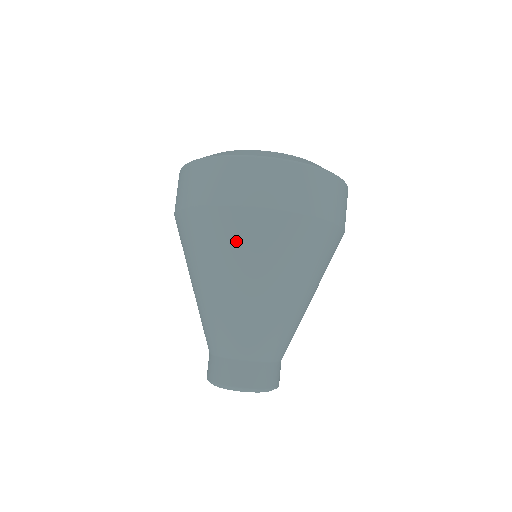
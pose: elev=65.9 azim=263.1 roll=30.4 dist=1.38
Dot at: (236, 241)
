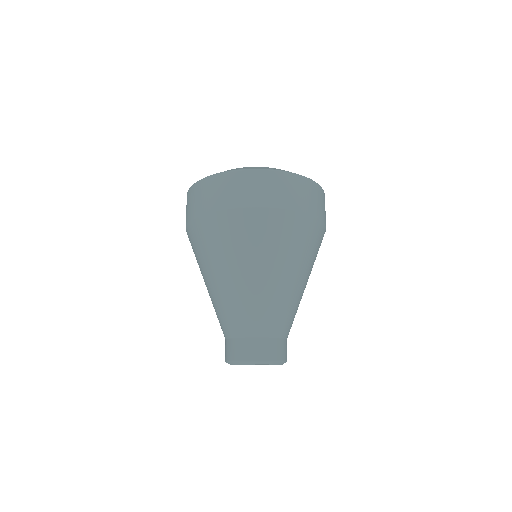
Dot at: (233, 237)
